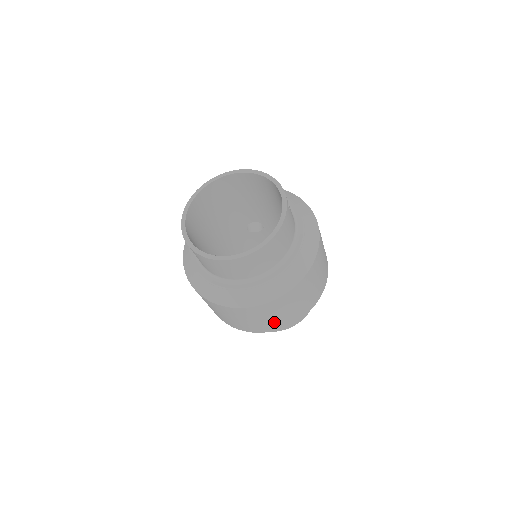
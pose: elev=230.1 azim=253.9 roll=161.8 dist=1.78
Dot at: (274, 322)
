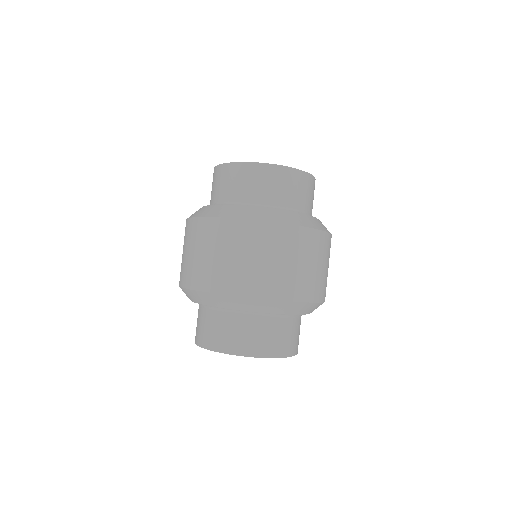
Dot at: (267, 275)
